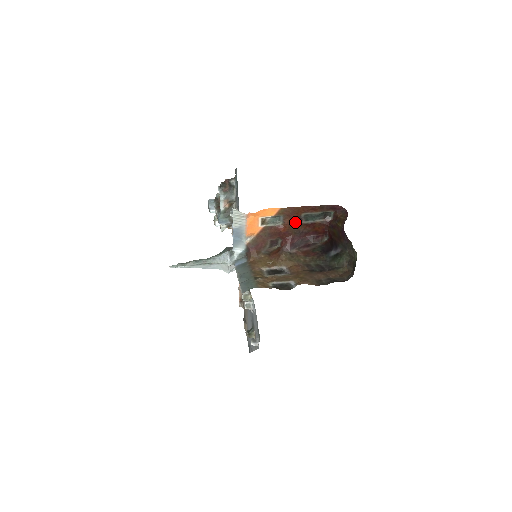
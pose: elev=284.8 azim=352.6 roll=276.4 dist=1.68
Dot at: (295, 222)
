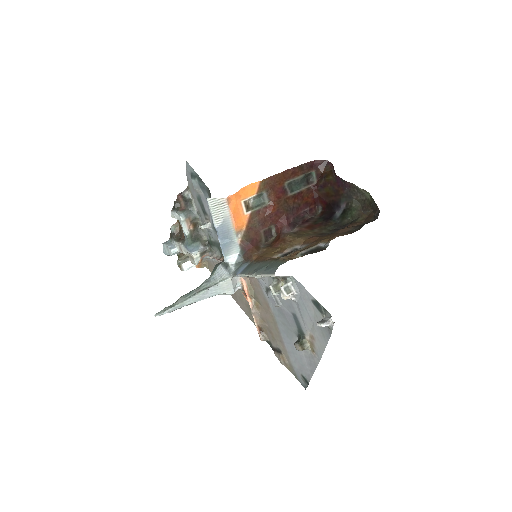
Dot at: (281, 196)
